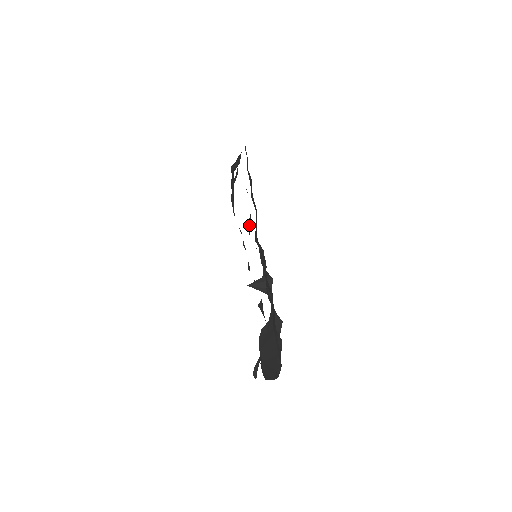
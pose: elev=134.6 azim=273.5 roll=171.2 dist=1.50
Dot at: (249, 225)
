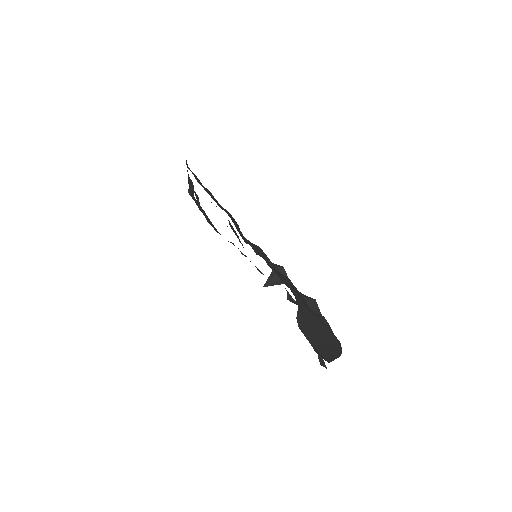
Dot at: occluded
